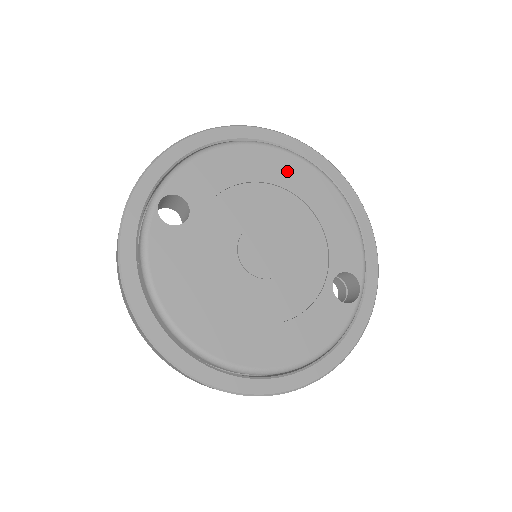
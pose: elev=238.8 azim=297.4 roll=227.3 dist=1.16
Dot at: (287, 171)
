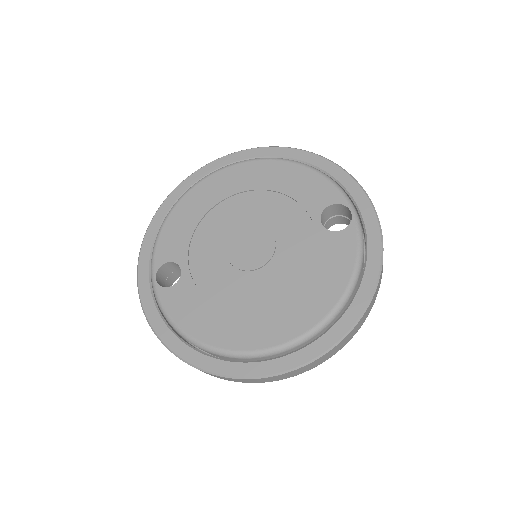
Dot at: (229, 182)
